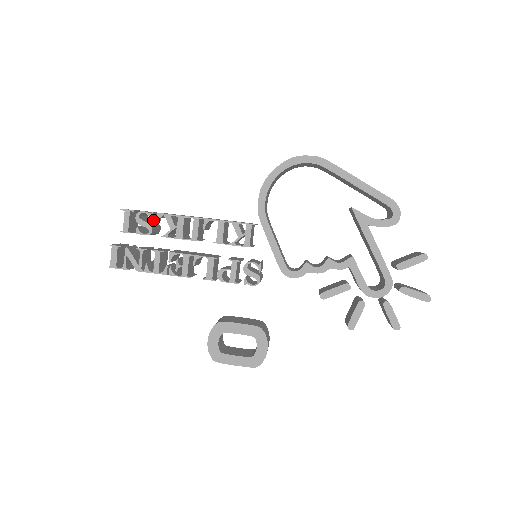
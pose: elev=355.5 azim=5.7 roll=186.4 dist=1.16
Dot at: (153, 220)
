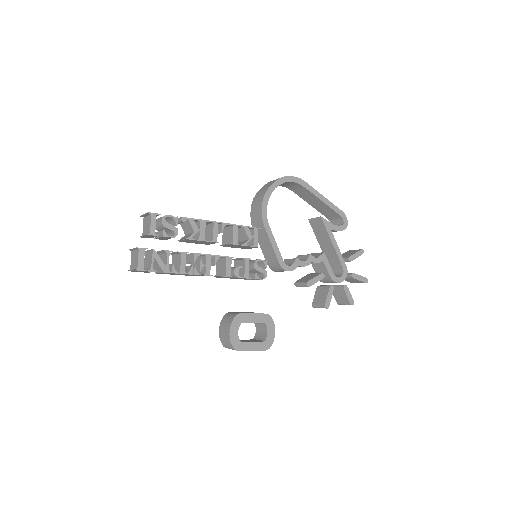
Dot at: (176, 224)
